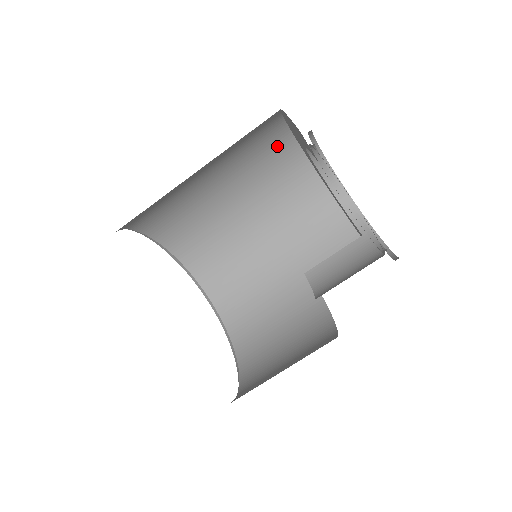
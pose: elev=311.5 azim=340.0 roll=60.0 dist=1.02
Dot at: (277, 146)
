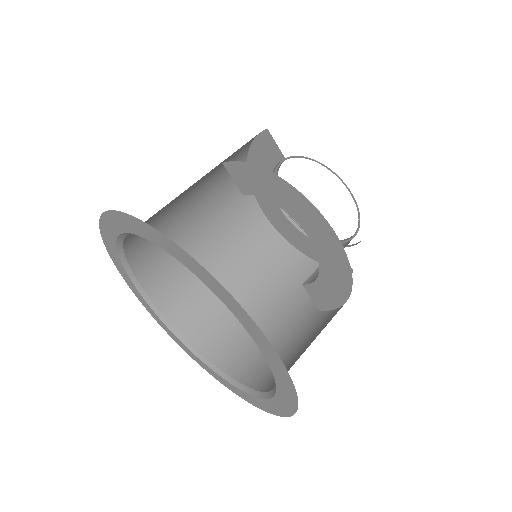
Dot at: (248, 213)
